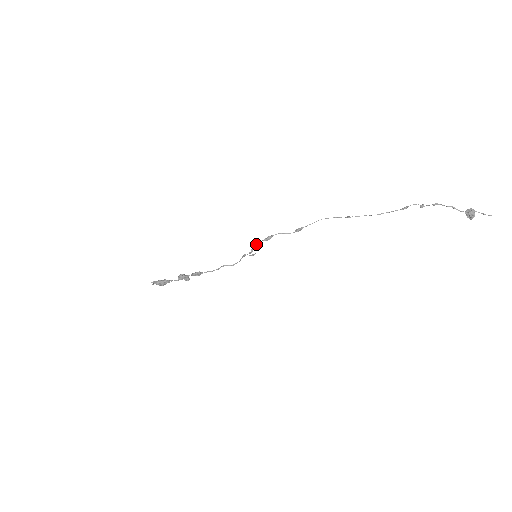
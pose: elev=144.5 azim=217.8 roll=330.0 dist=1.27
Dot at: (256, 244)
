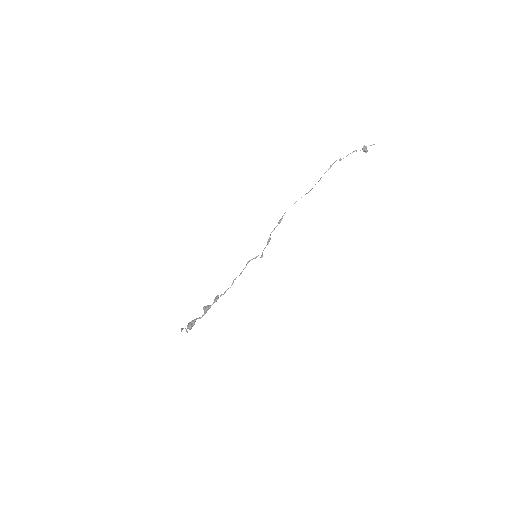
Dot at: occluded
